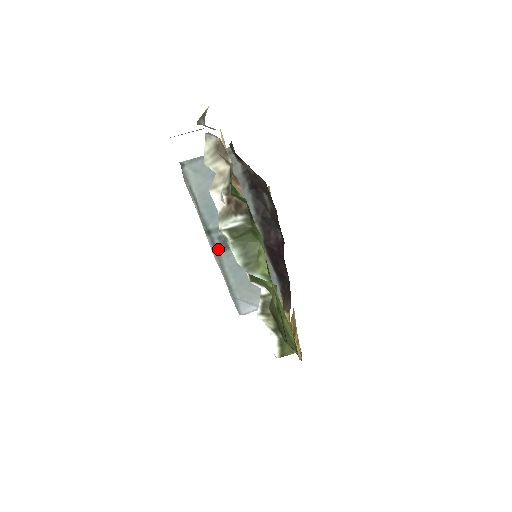
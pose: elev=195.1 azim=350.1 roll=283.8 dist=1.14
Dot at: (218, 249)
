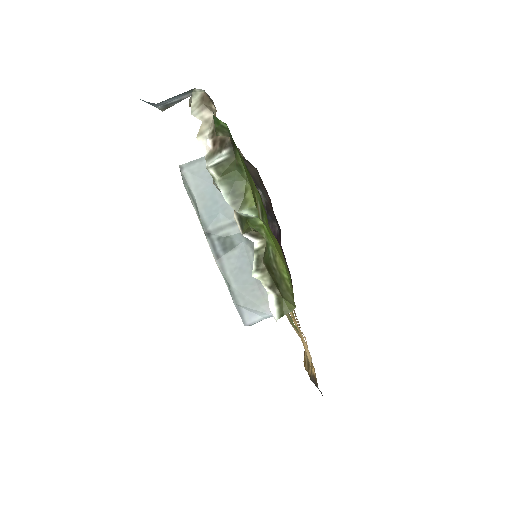
Dot at: (218, 251)
